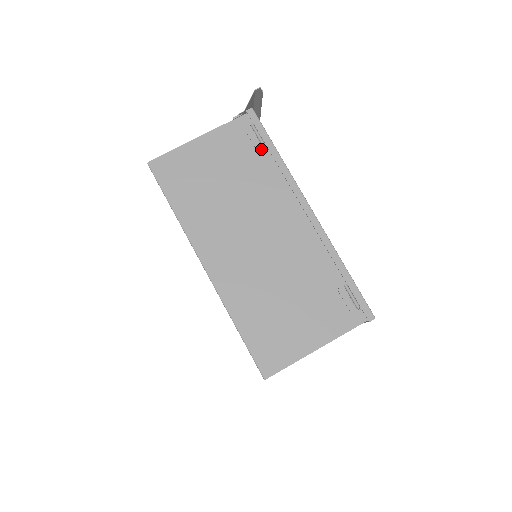
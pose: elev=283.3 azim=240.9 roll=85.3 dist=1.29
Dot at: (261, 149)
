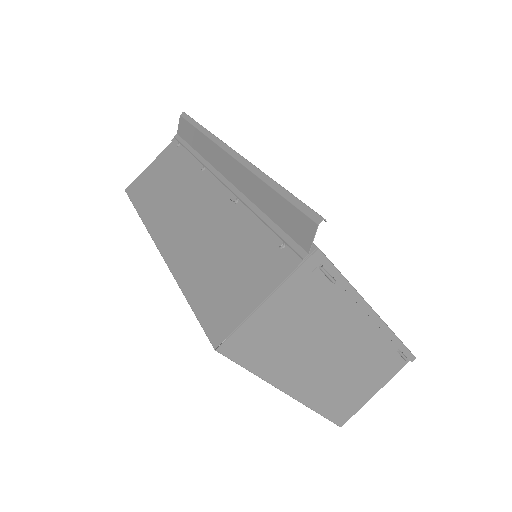
Dot at: (329, 283)
